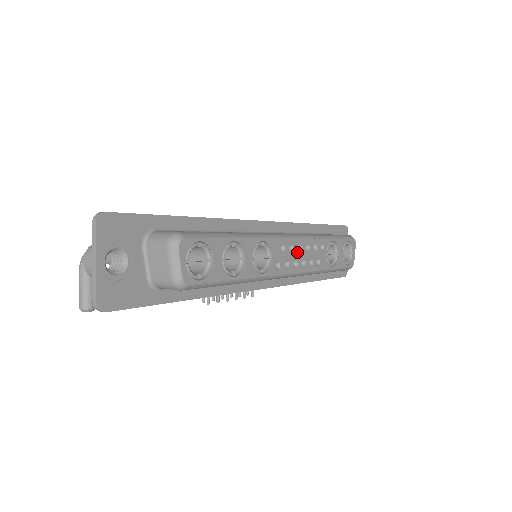
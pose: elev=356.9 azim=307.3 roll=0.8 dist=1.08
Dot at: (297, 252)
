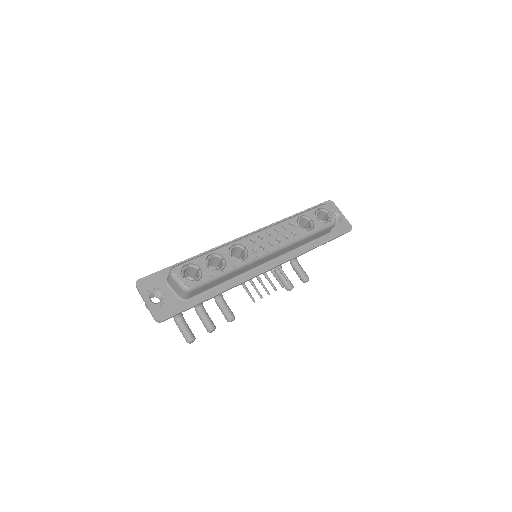
Dot at: (268, 237)
